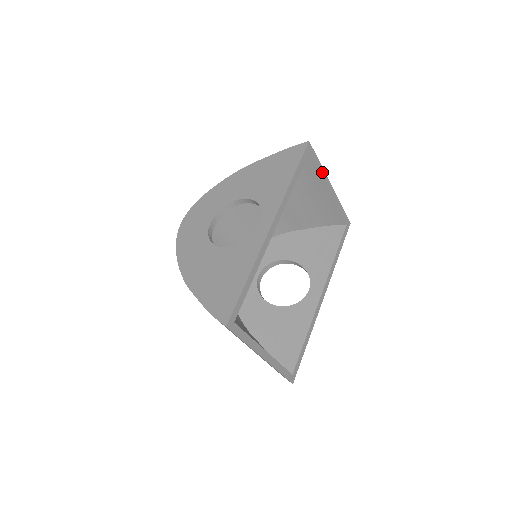
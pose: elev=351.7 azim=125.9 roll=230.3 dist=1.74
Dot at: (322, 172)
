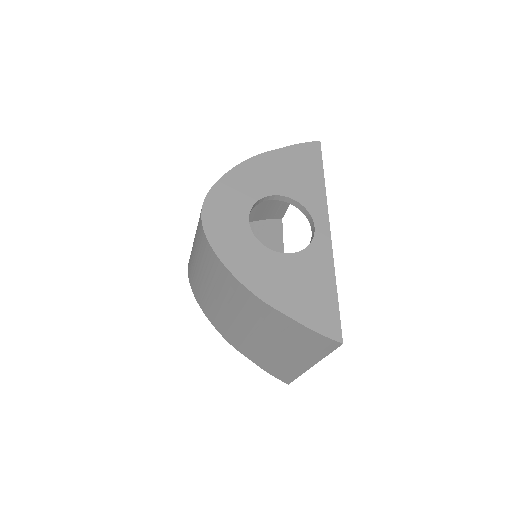
Dot at: occluded
